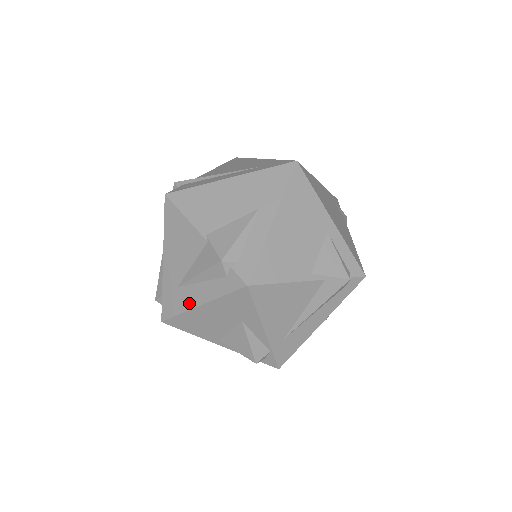
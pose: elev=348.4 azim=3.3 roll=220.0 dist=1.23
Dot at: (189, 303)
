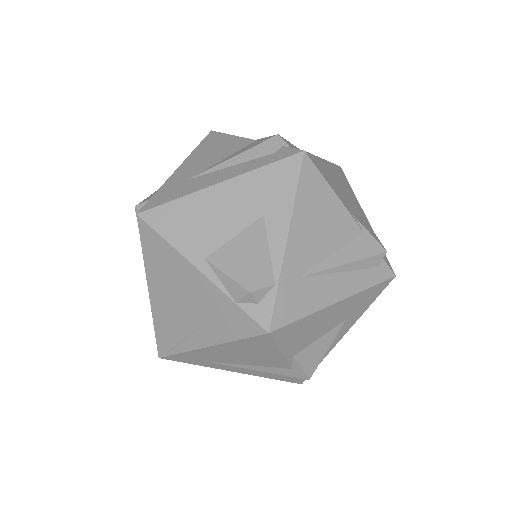
Dot at: (201, 185)
